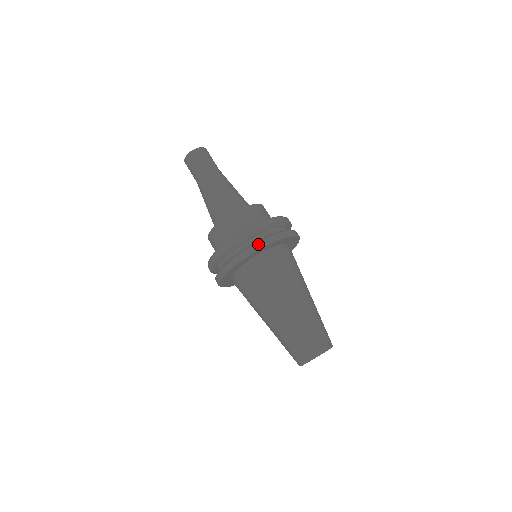
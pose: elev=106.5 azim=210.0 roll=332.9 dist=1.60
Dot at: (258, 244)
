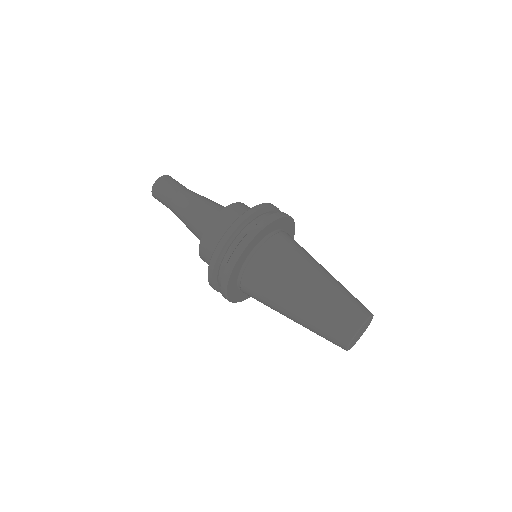
Dot at: (283, 213)
